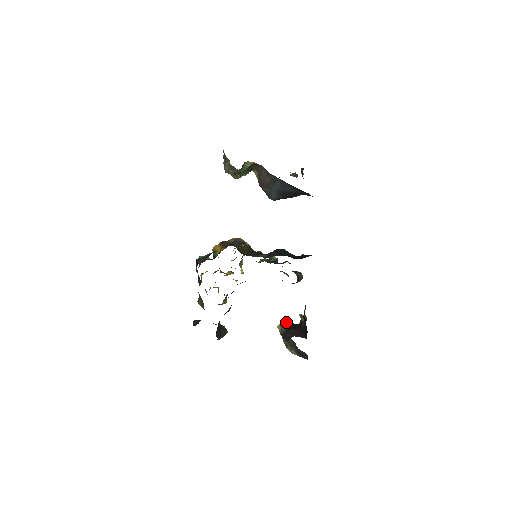
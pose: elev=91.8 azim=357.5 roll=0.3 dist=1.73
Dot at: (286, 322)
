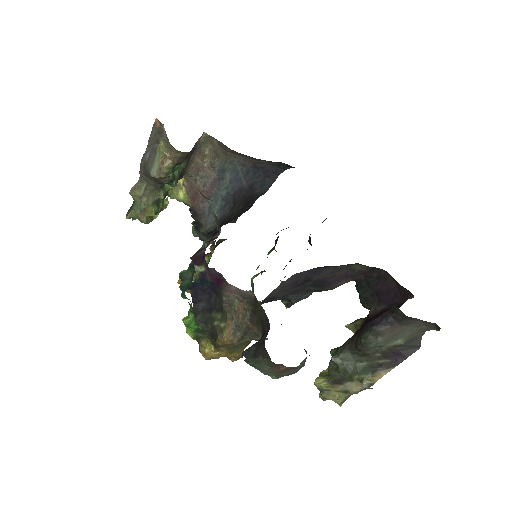
Dot at: (335, 349)
